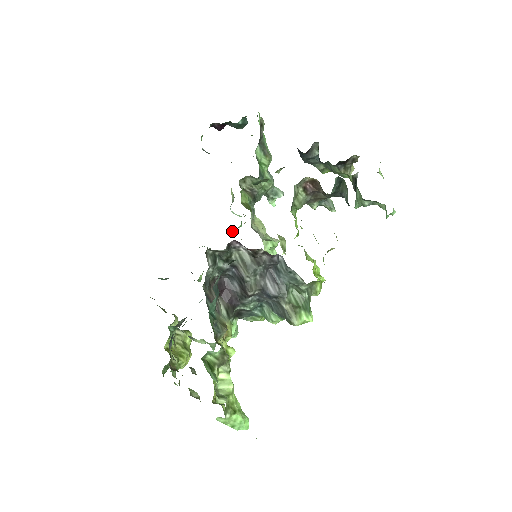
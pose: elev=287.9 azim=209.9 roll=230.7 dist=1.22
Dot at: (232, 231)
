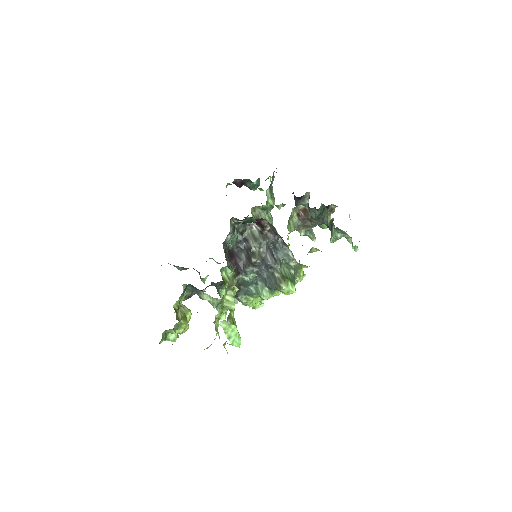
Dot at: occluded
